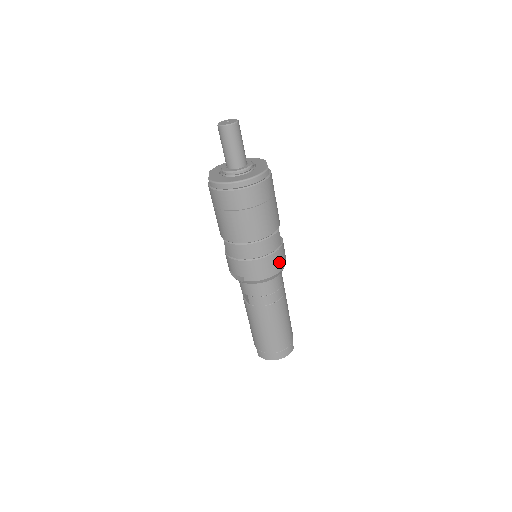
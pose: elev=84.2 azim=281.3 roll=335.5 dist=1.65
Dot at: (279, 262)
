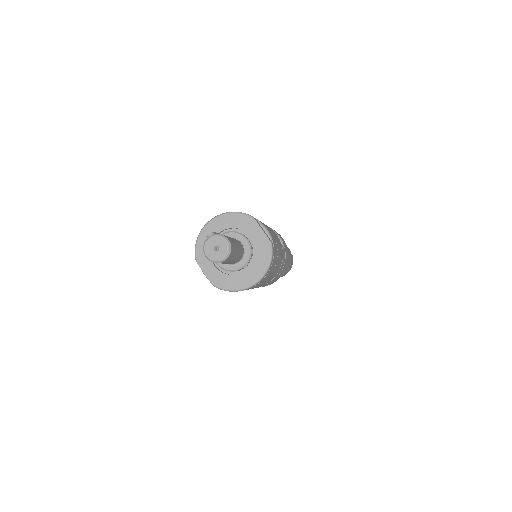
Dot at: (287, 260)
